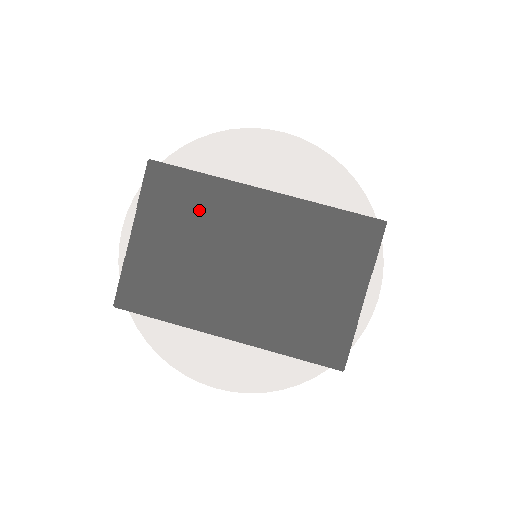
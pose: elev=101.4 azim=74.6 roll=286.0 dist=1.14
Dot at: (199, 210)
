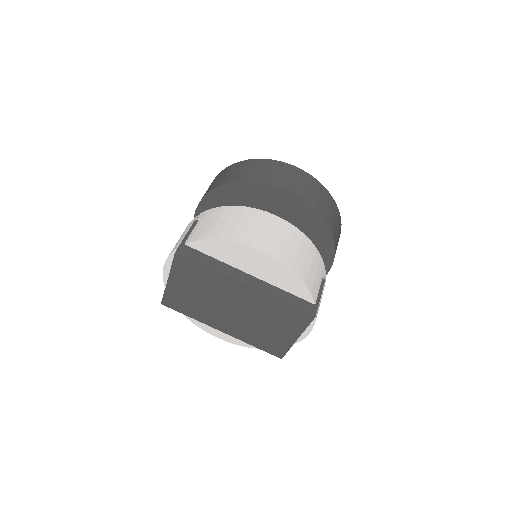
Dot at: (206, 282)
